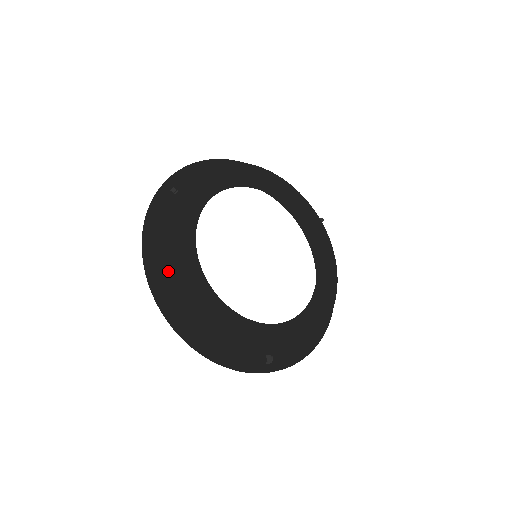
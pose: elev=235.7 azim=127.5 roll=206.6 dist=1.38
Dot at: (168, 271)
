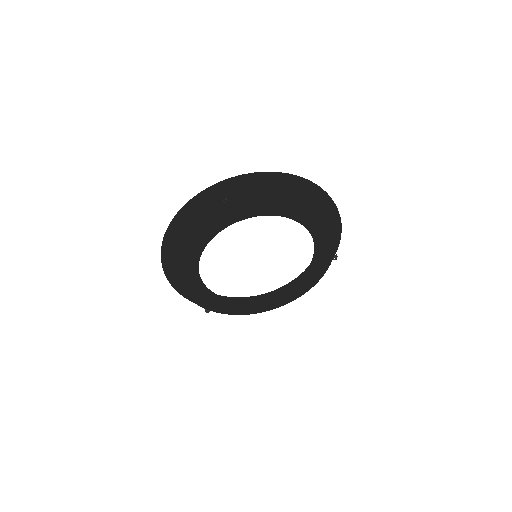
Dot at: (178, 245)
